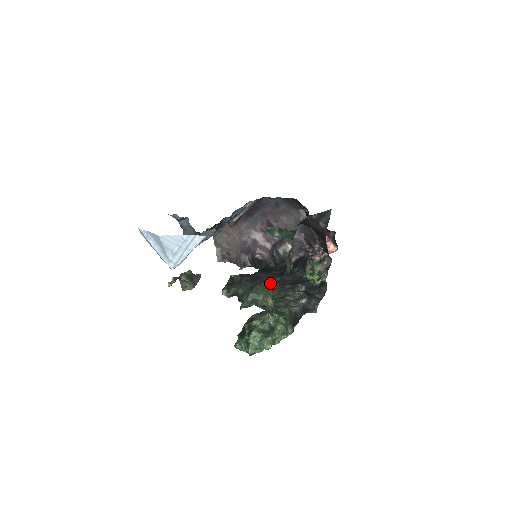
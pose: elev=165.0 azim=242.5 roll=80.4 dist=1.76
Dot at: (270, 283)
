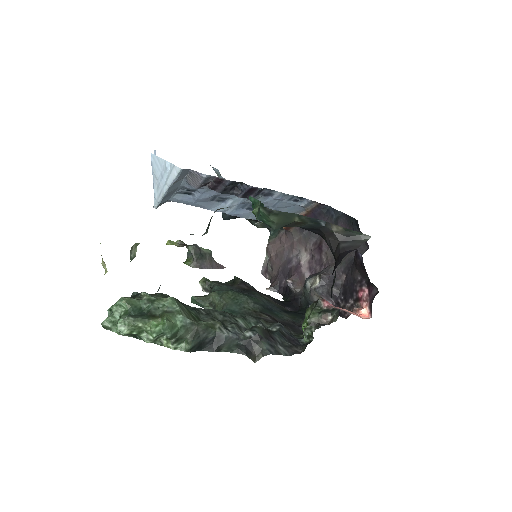
Dot at: (249, 299)
